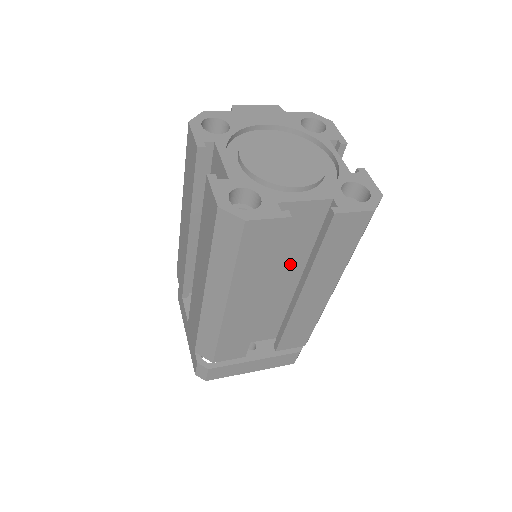
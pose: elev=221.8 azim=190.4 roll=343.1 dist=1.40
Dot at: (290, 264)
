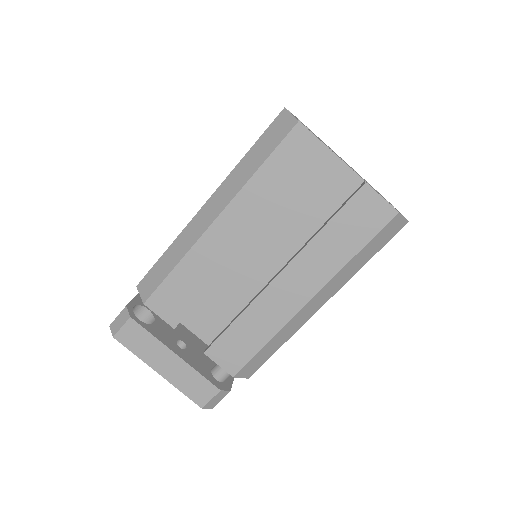
Dot at: (291, 238)
